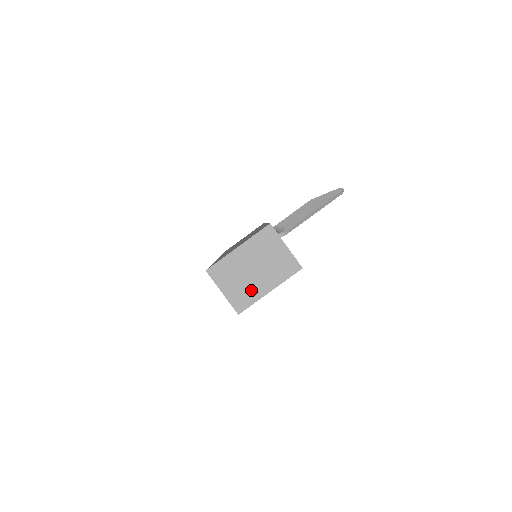
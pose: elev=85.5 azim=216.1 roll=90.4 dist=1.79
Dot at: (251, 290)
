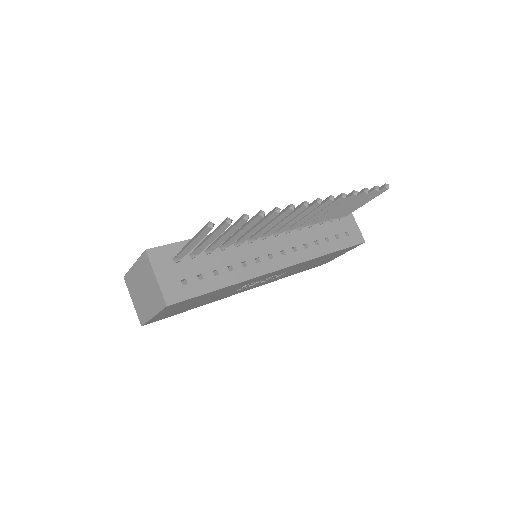
Dot at: (144, 309)
